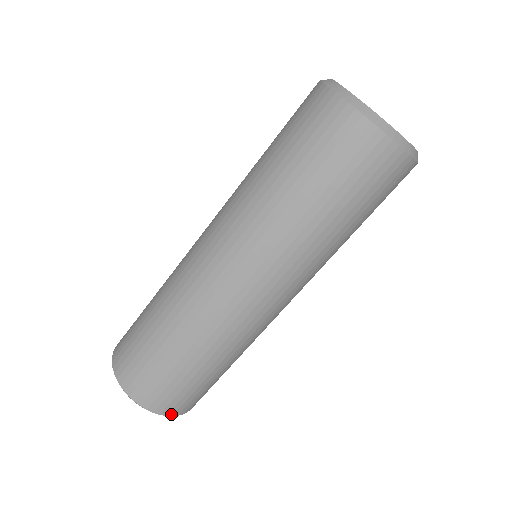
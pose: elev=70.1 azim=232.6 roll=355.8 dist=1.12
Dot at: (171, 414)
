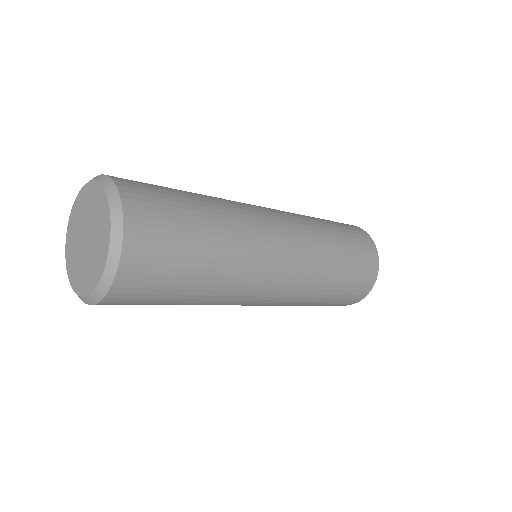
Dot at: (127, 220)
